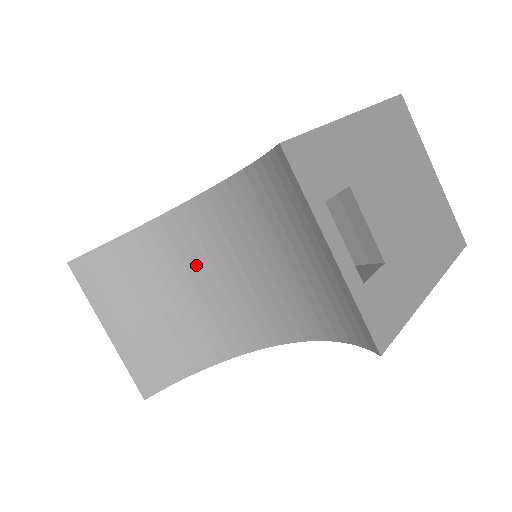
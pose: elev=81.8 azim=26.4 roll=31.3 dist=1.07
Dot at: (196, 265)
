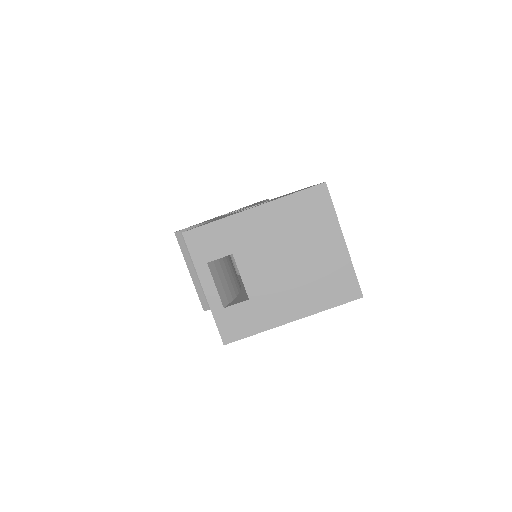
Dot at: occluded
